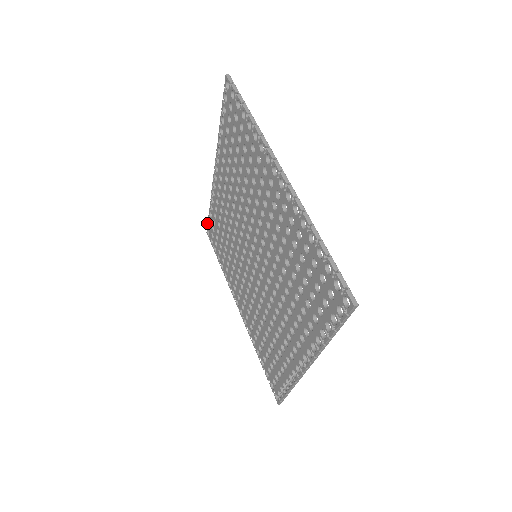
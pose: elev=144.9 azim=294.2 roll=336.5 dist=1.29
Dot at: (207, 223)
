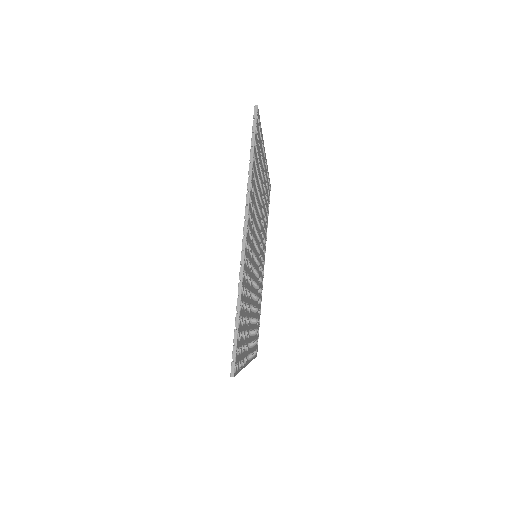
Dot at: occluded
